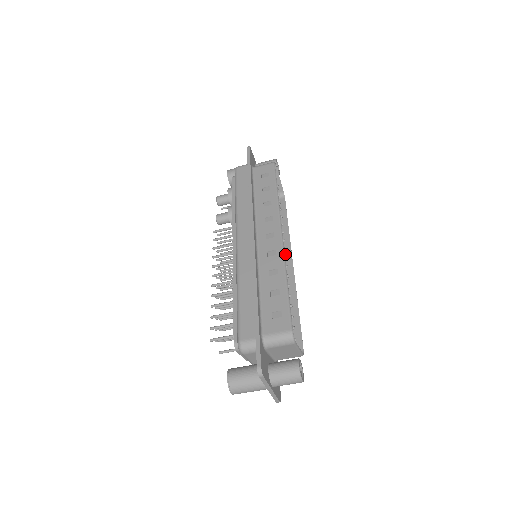
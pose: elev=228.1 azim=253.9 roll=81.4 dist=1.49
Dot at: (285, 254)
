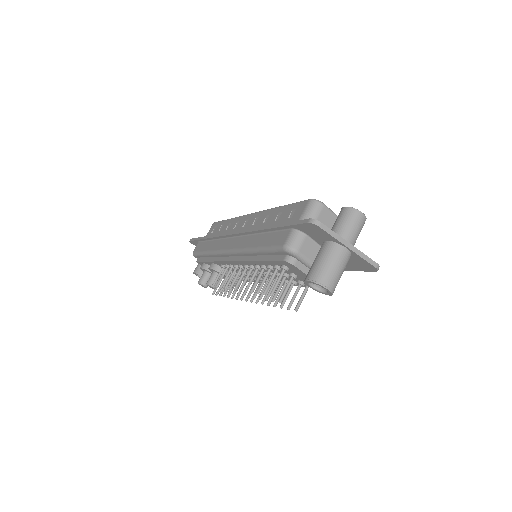
Dot at: occluded
